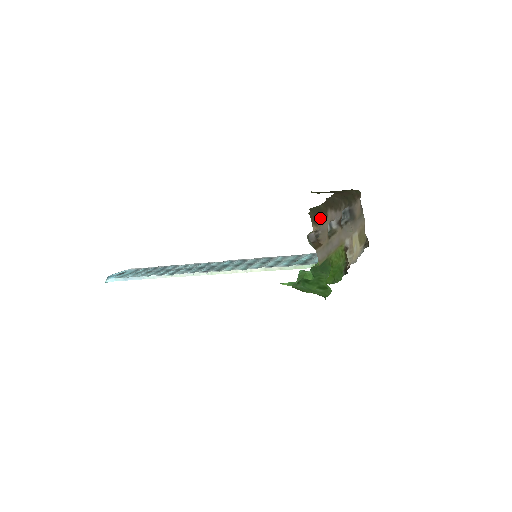
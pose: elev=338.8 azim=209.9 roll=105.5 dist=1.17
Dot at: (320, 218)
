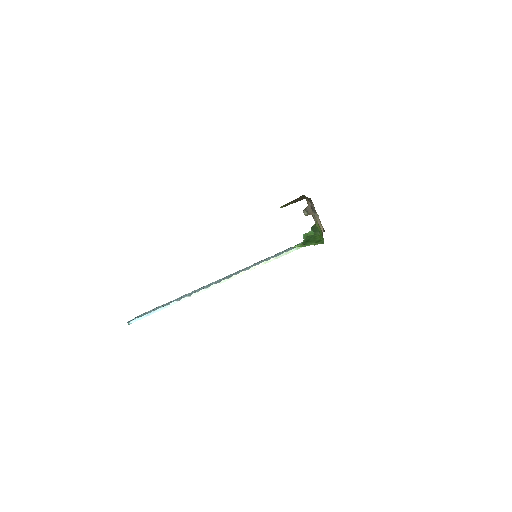
Dot at: (307, 200)
